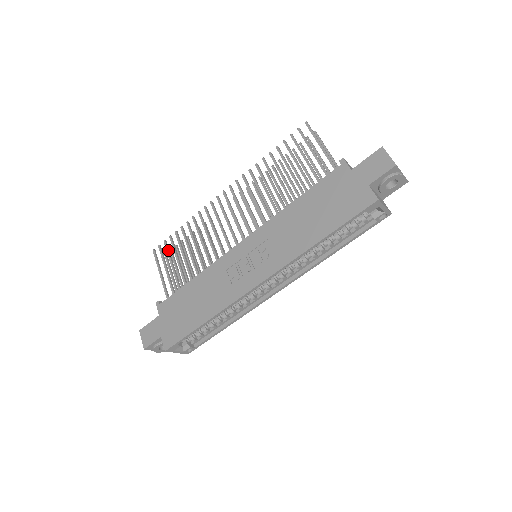
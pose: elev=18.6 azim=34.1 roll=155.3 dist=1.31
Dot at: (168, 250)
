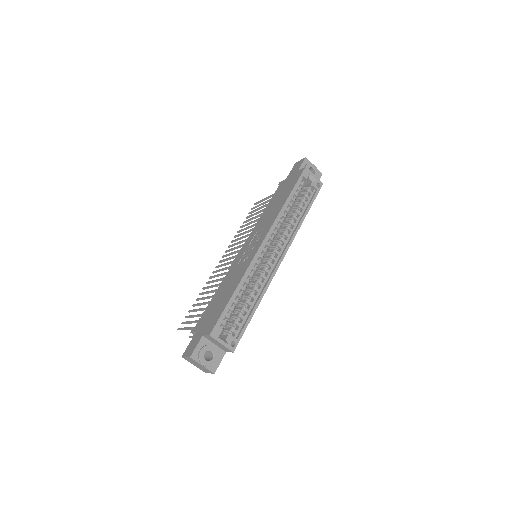
Dot at: (190, 316)
